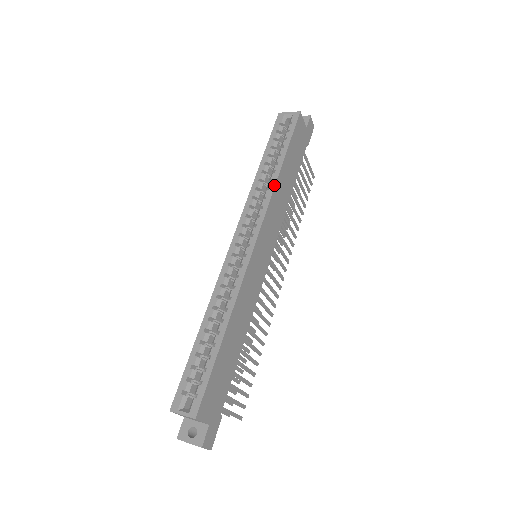
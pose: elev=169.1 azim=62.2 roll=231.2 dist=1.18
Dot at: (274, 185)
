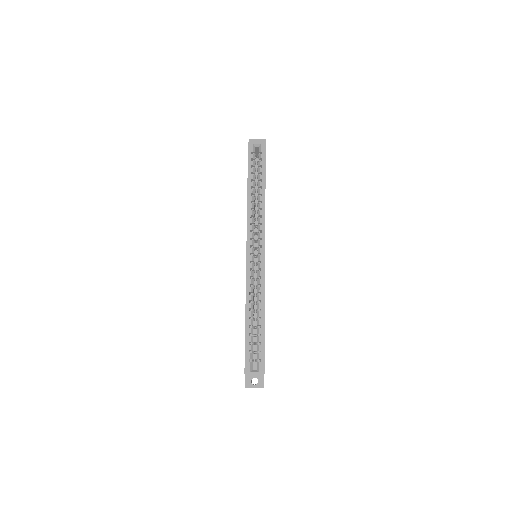
Dot at: occluded
